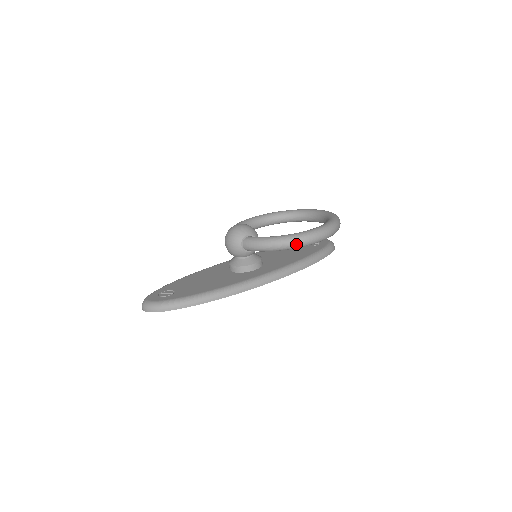
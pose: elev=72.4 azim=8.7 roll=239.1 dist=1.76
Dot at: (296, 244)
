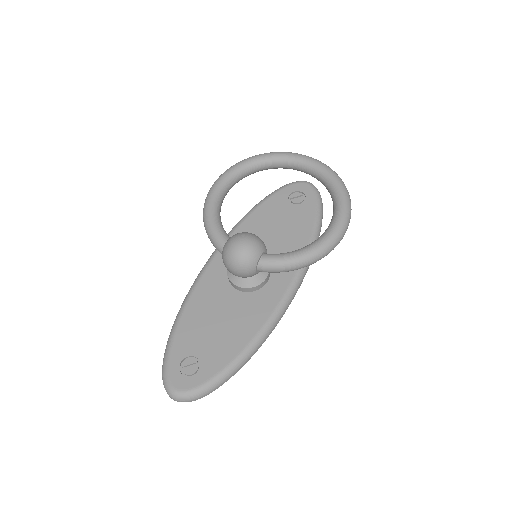
Dot at: (326, 255)
